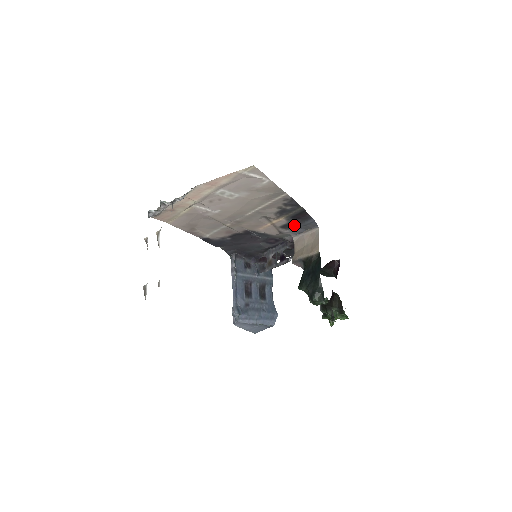
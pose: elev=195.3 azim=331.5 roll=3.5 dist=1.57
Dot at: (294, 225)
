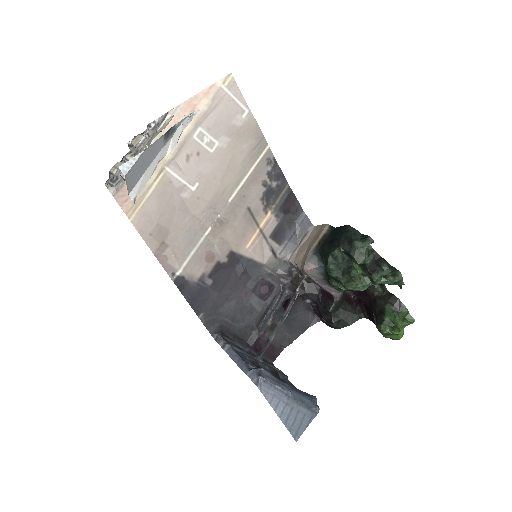
Dot at: (285, 231)
